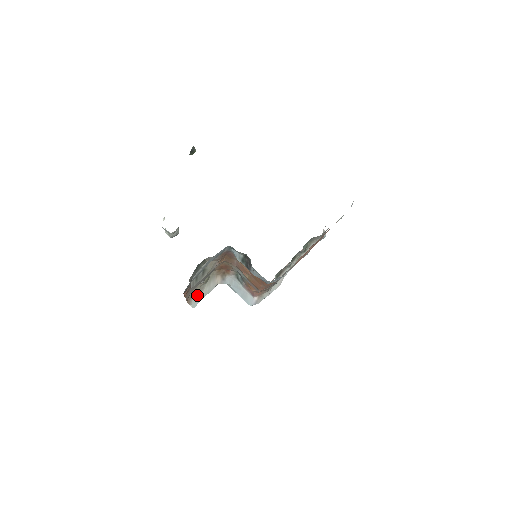
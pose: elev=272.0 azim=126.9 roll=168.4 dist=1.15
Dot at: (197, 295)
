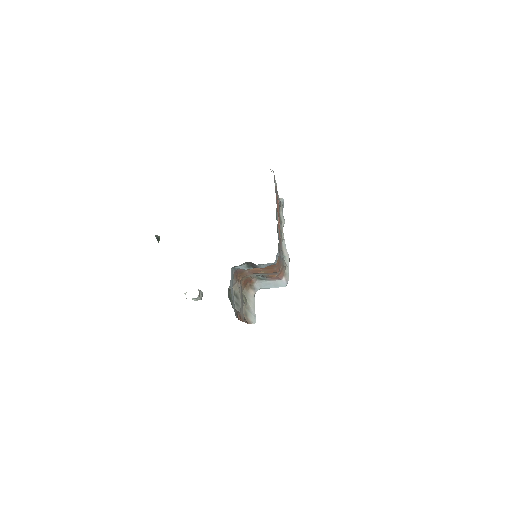
Dot at: (249, 314)
